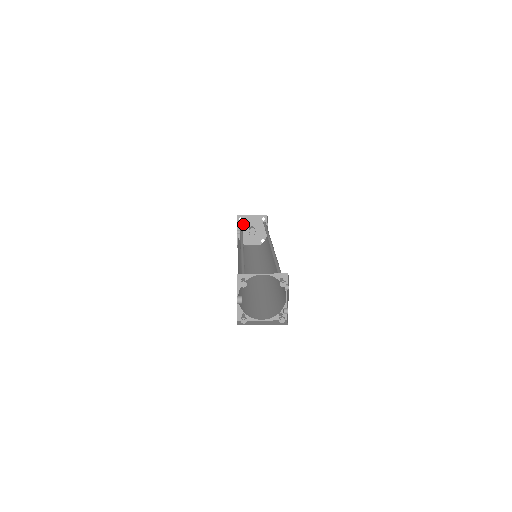
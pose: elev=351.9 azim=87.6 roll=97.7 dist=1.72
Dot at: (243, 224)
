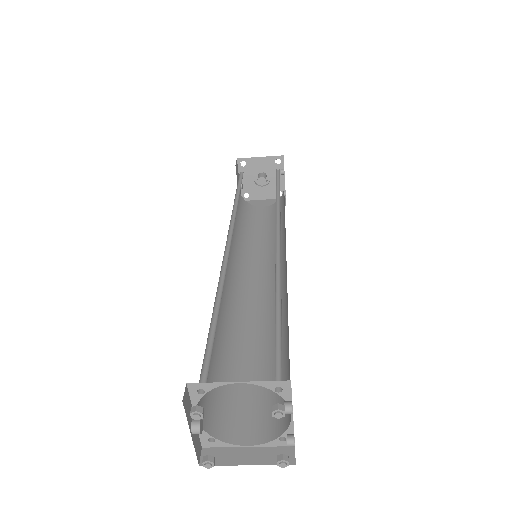
Dot at: (247, 171)
